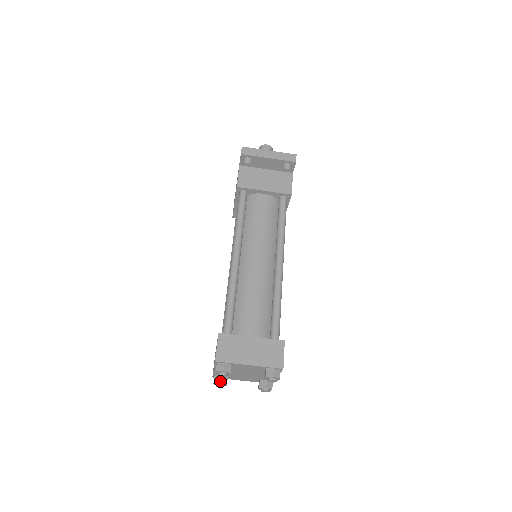
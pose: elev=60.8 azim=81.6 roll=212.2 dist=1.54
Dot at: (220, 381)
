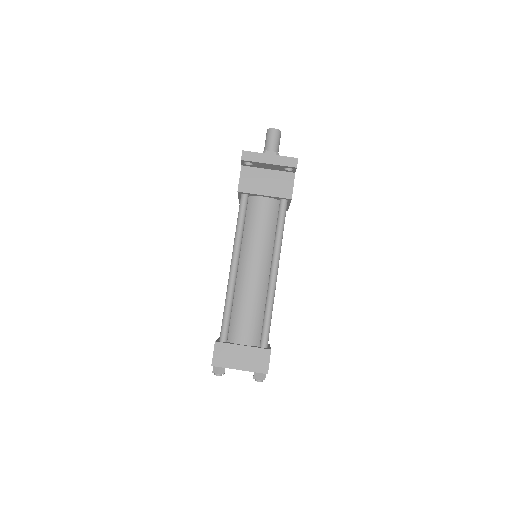
Dot at: occluded
